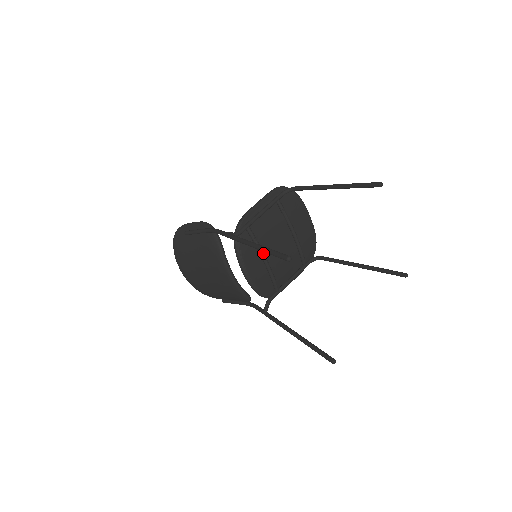
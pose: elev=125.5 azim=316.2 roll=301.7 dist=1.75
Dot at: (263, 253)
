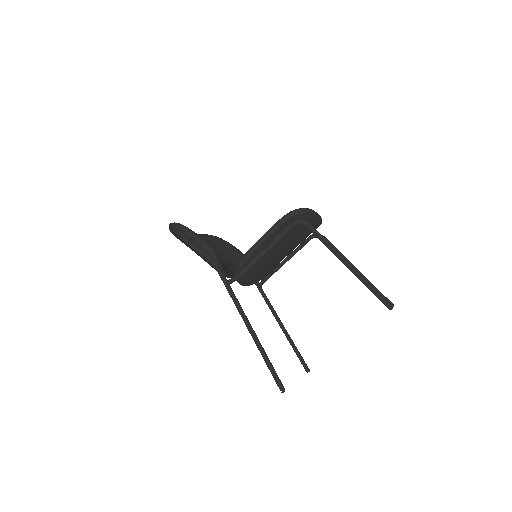
Dot at: (263, 273)
